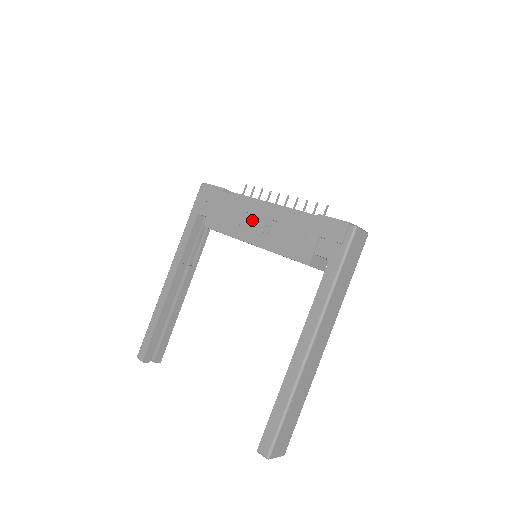
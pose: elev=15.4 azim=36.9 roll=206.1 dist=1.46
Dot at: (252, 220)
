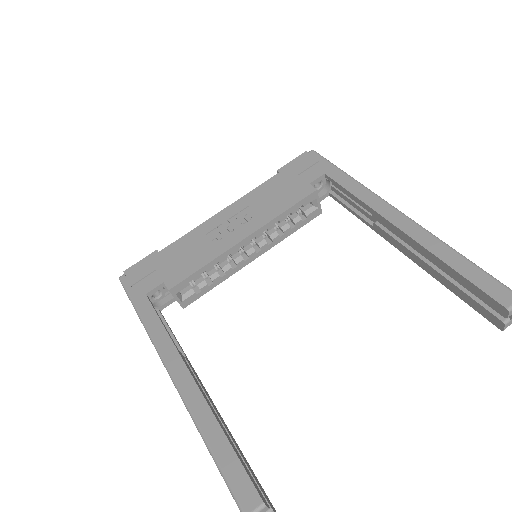
Dot at: (222, 230)
